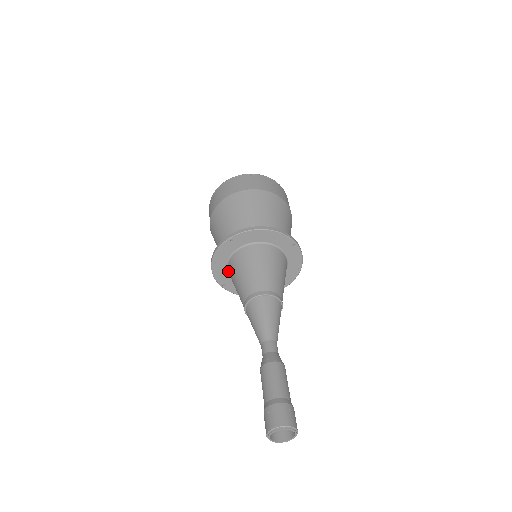
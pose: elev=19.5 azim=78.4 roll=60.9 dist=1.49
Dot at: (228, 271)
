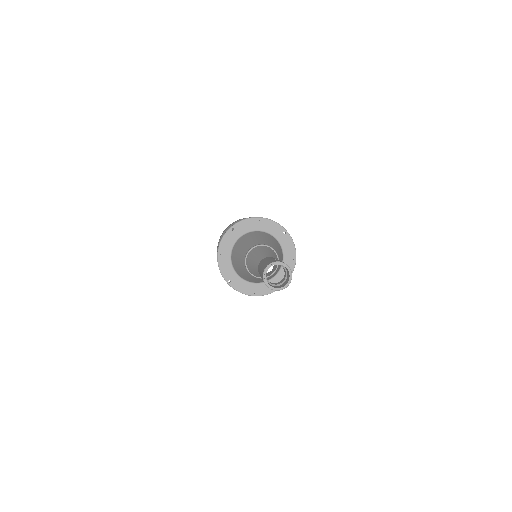
Dot at: (232, 262)
